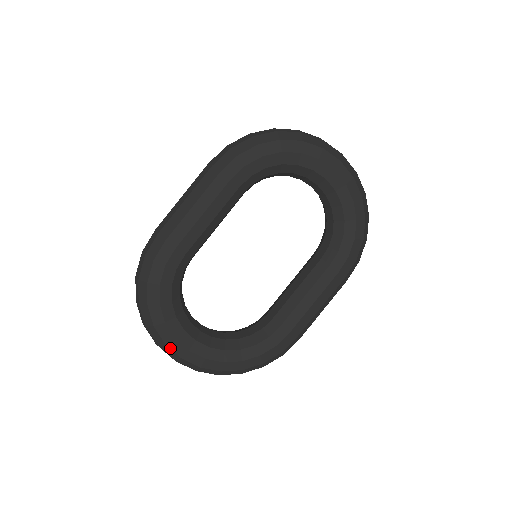
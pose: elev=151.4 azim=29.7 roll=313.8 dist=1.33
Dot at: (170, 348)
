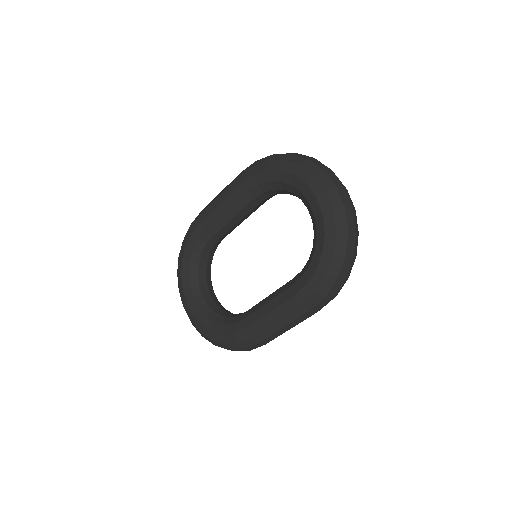
Dot at: (180, 294)
